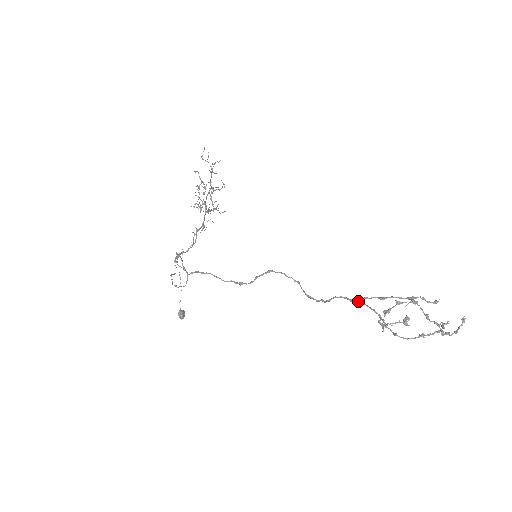
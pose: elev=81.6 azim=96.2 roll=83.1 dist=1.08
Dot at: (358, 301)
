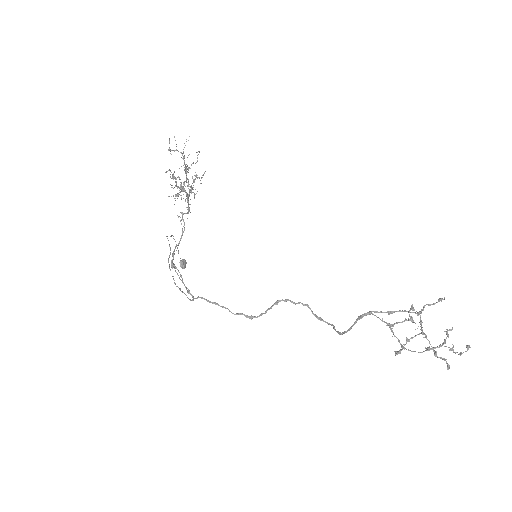
Dot at: (367, 314)
